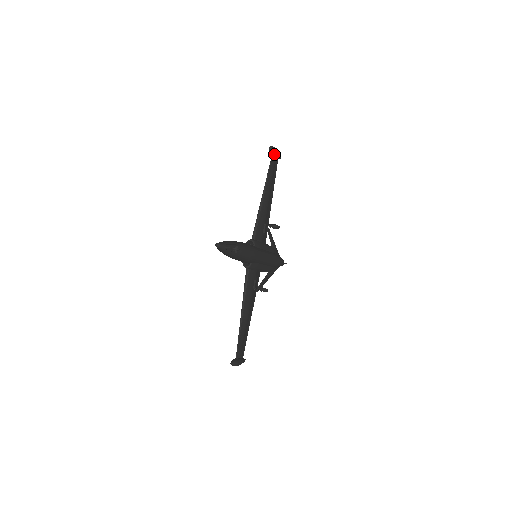
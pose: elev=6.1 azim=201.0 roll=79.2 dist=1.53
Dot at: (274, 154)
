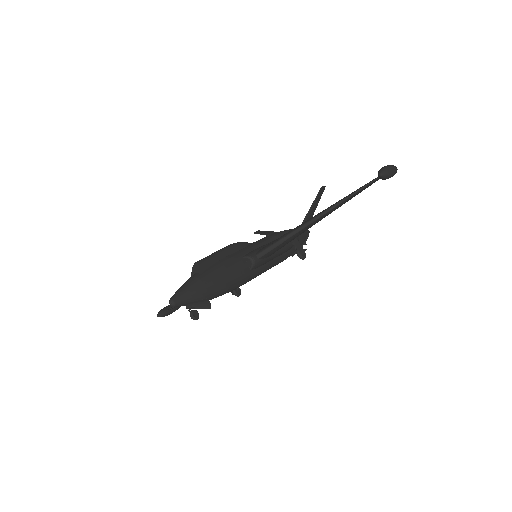
Dot at: occluded
